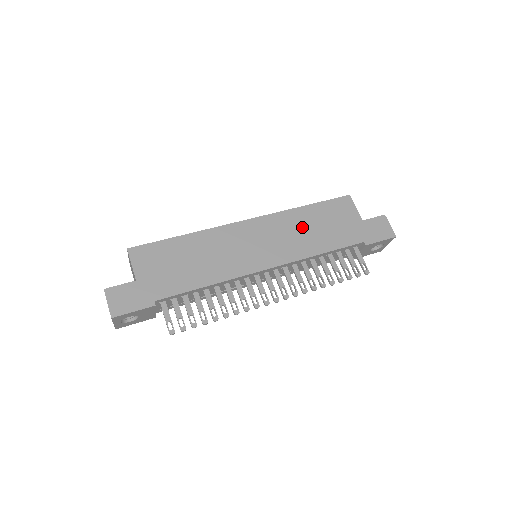
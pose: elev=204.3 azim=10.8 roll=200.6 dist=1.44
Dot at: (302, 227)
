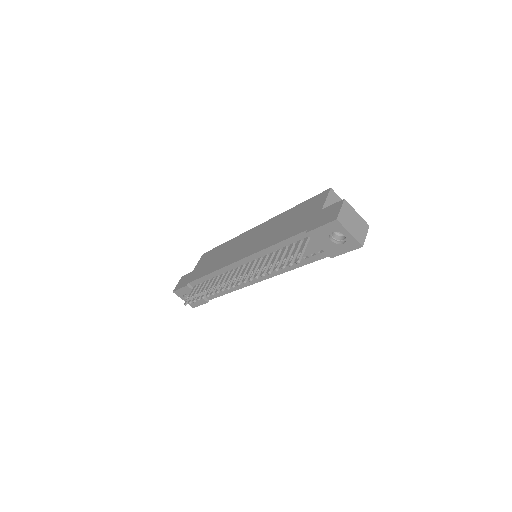
Dot at: (278, 225)
